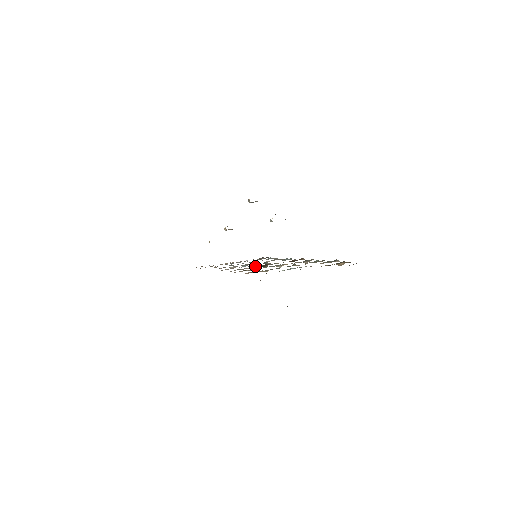
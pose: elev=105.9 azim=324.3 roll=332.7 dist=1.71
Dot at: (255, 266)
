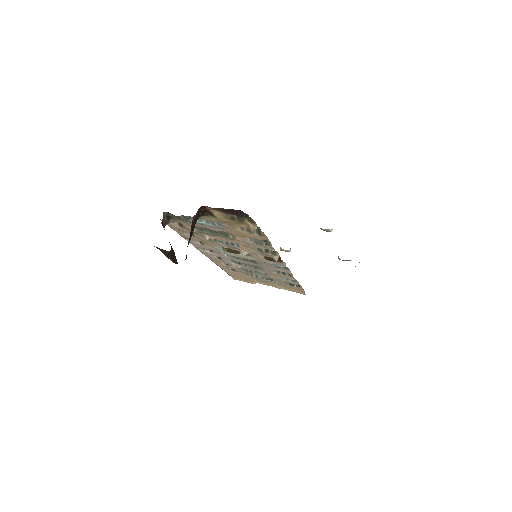
Dot at: occluded
